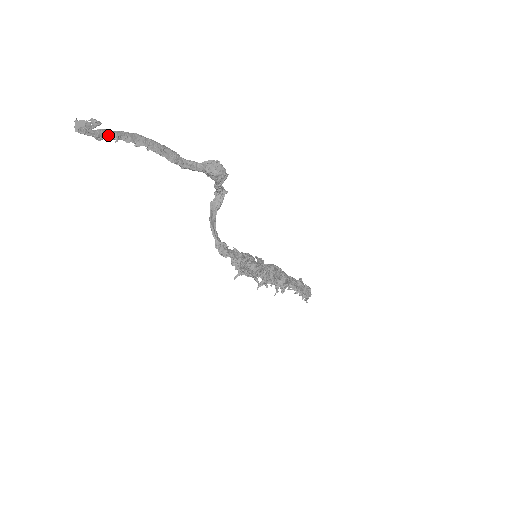
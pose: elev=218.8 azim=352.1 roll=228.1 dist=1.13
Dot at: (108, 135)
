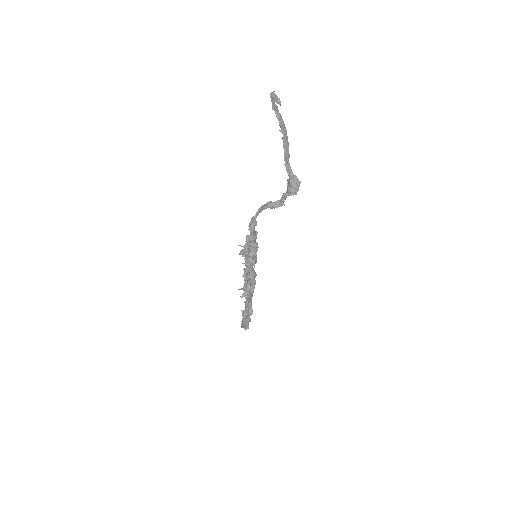
Dot at: (277, 112)
